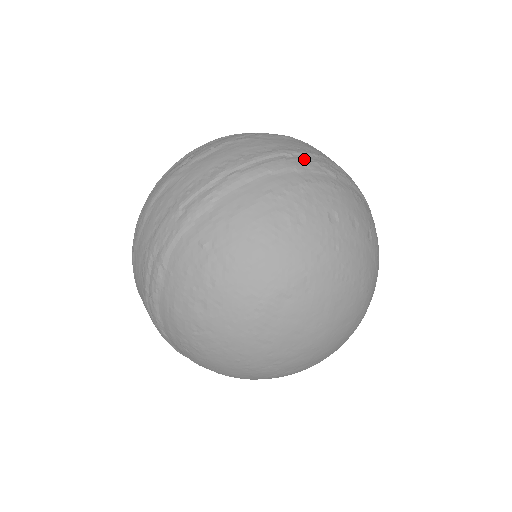
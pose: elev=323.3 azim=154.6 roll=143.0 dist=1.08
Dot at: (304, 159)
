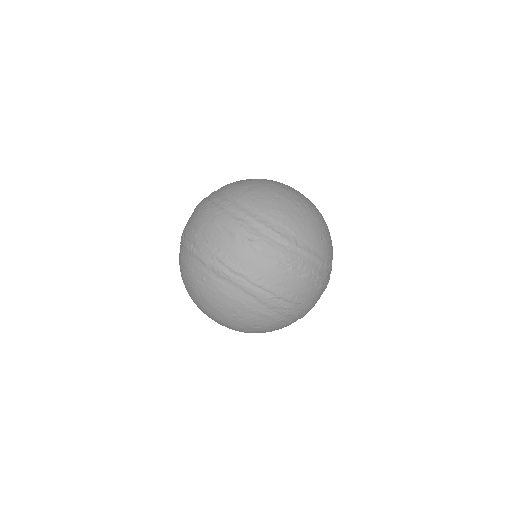
Dot at: (281, 304)
